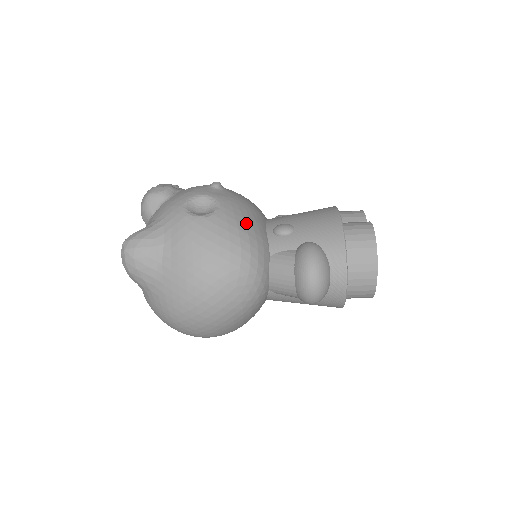
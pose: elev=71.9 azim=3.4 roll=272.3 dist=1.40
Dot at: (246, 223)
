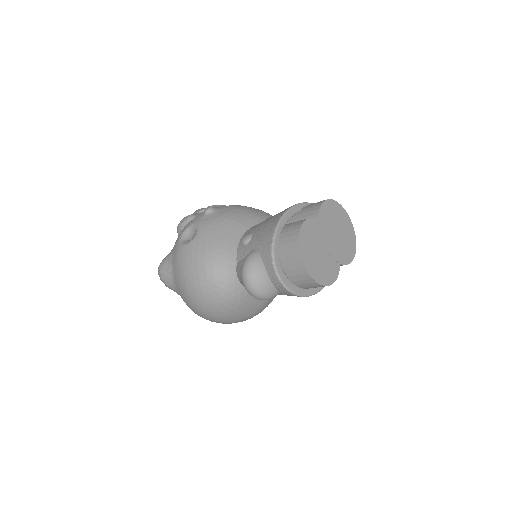
Dot at: (214, 242)
